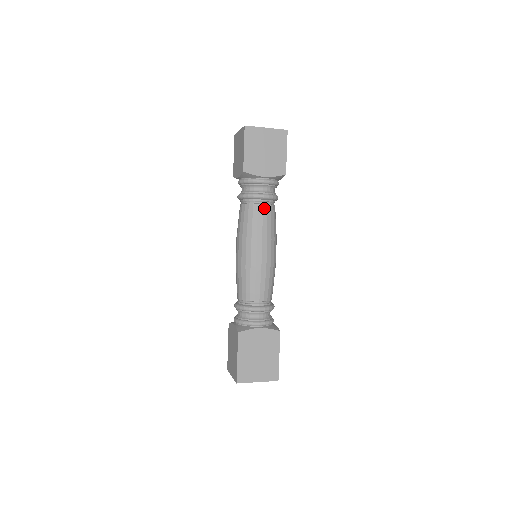
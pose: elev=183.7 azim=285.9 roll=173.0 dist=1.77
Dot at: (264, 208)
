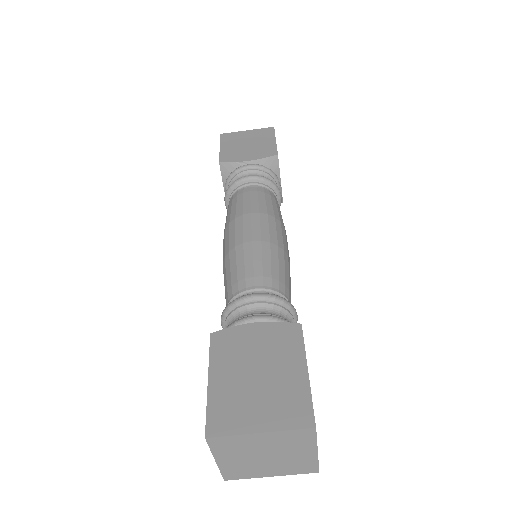
Dot at: (252, 189)
